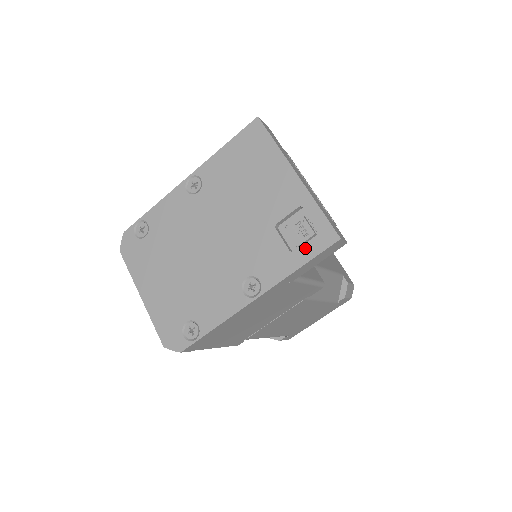
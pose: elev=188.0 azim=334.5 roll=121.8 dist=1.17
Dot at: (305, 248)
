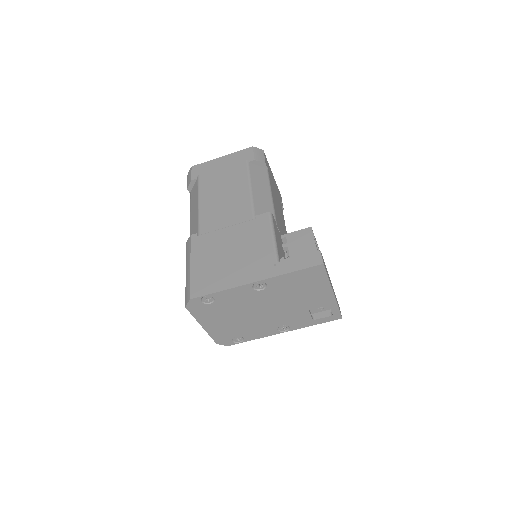
Dot at: (322, 319)
